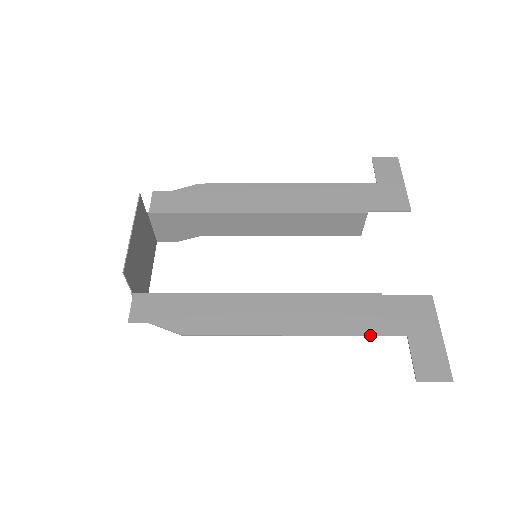
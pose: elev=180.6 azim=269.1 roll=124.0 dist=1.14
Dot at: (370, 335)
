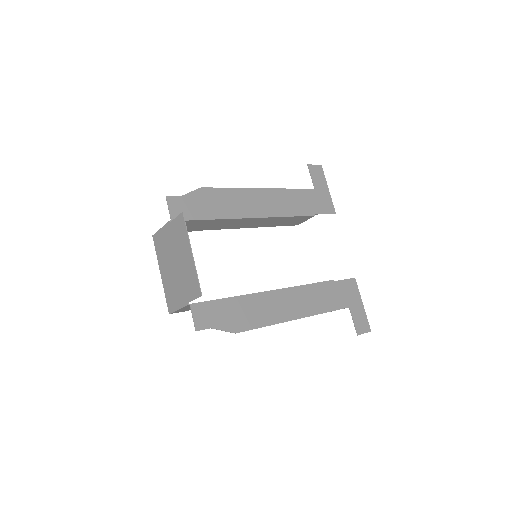
Dot at: (334, 310)
